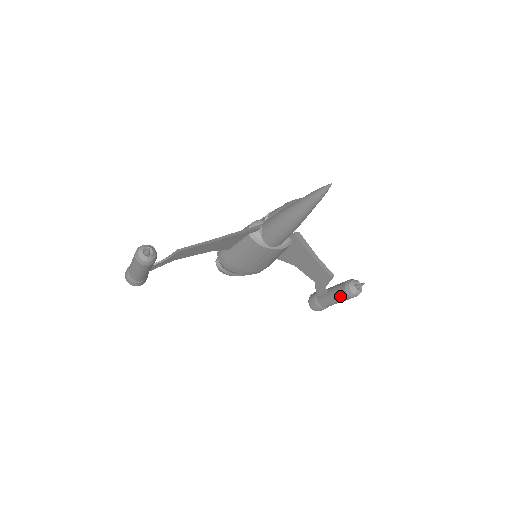
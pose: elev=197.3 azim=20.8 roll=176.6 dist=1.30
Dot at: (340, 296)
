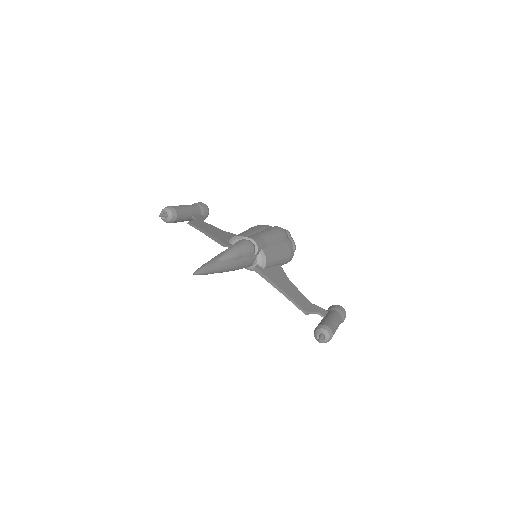
Dot at: occluded
